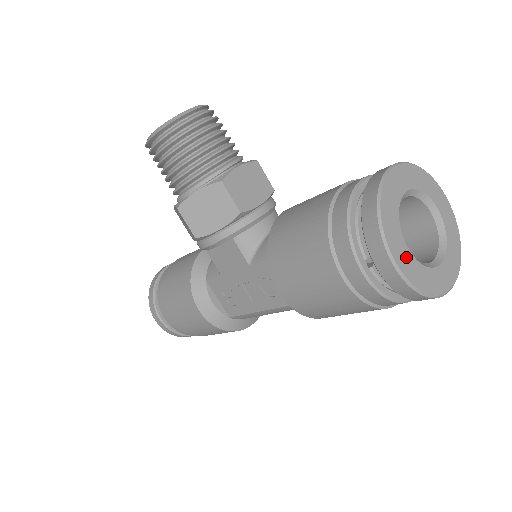
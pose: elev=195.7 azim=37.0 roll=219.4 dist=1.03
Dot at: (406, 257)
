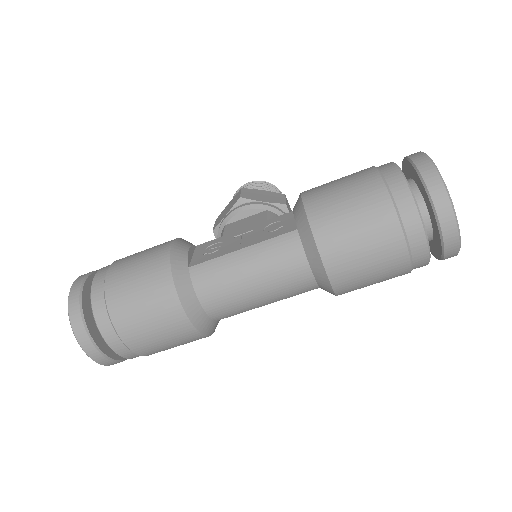
Dot at: occluded
